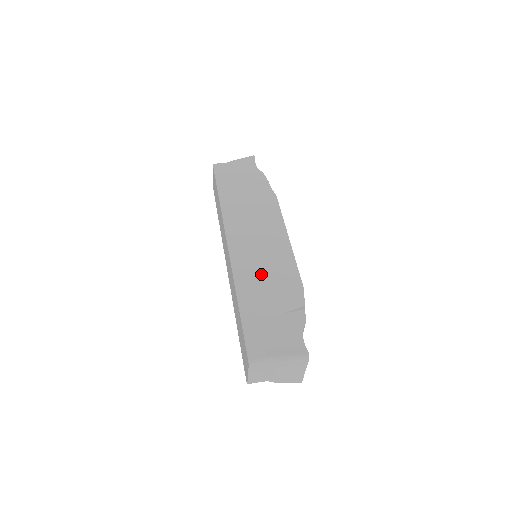
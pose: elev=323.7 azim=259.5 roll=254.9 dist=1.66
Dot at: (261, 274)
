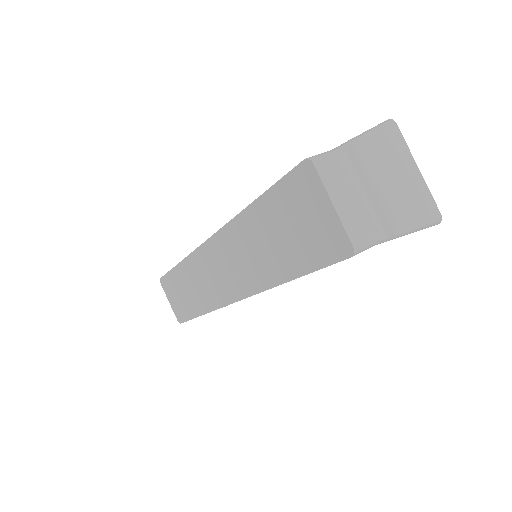
Dot at: occluded
